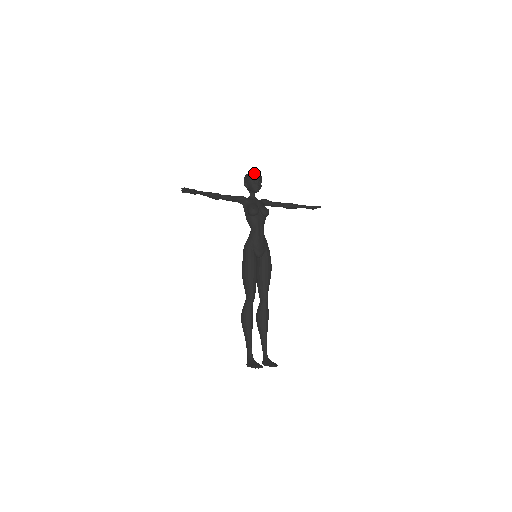
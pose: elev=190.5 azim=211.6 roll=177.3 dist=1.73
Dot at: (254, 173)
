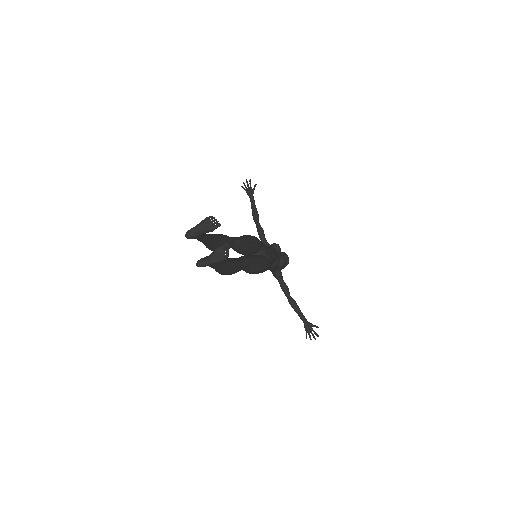
Dot at: occluded
